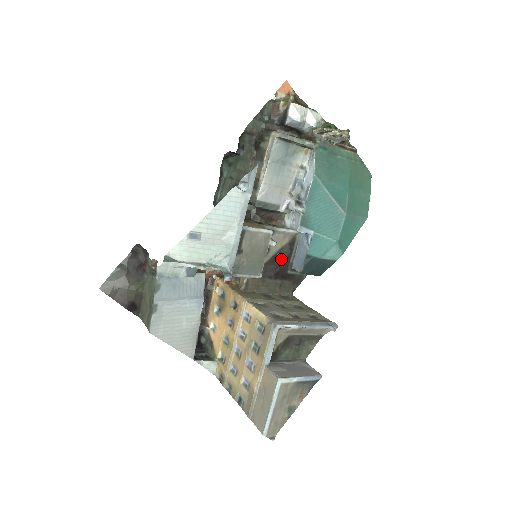
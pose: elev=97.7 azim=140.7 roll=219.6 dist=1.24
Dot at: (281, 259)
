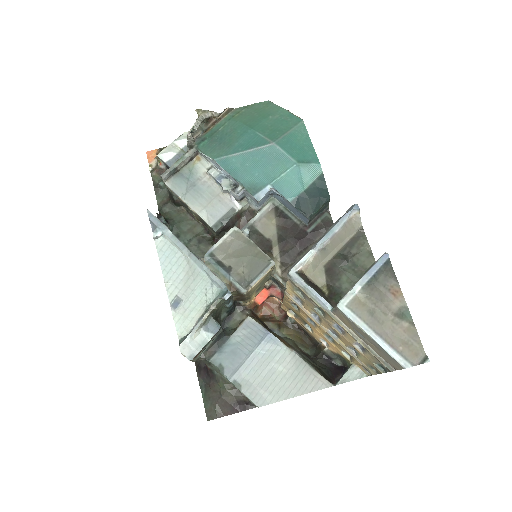
Dot at: (288, 232)
